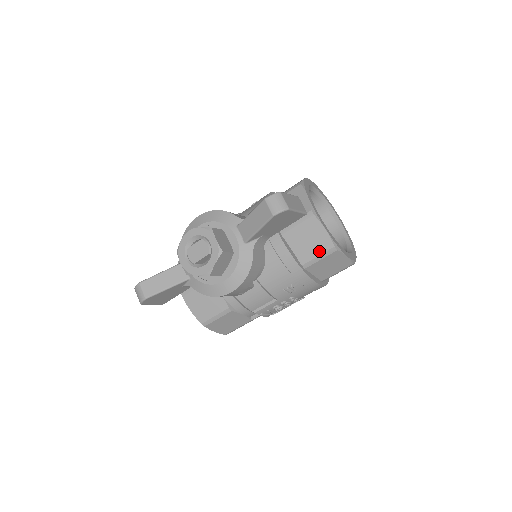
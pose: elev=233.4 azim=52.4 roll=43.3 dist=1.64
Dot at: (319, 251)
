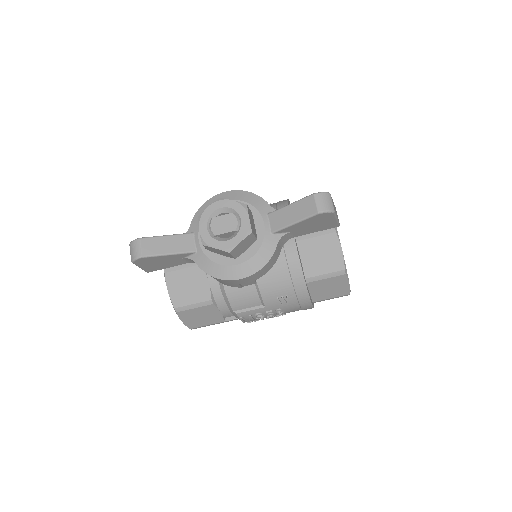
Dot at: (328, 269)
